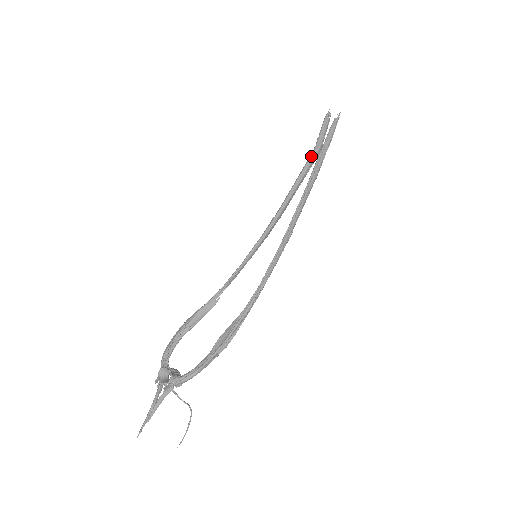
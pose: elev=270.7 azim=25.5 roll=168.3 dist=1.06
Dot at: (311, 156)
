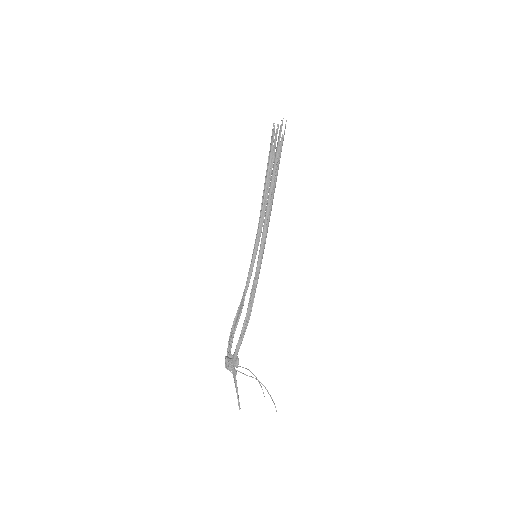
Dot at: (267, 165)
